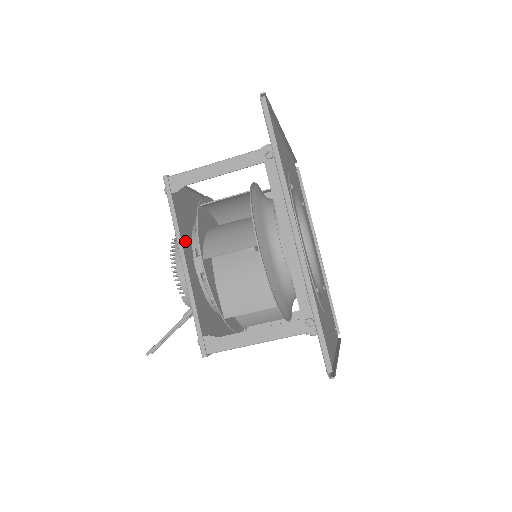
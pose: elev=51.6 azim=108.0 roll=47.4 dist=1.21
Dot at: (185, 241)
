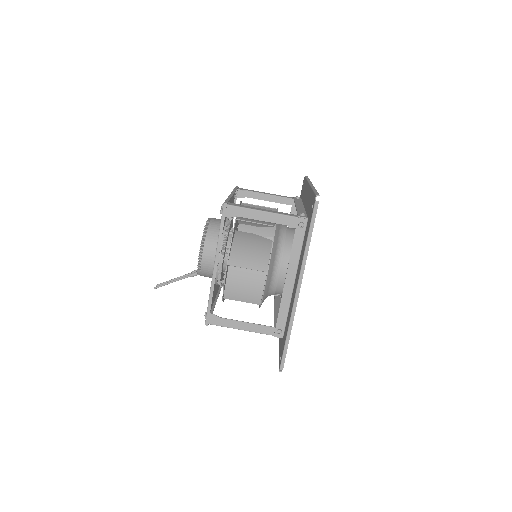
Dot at: occluded
